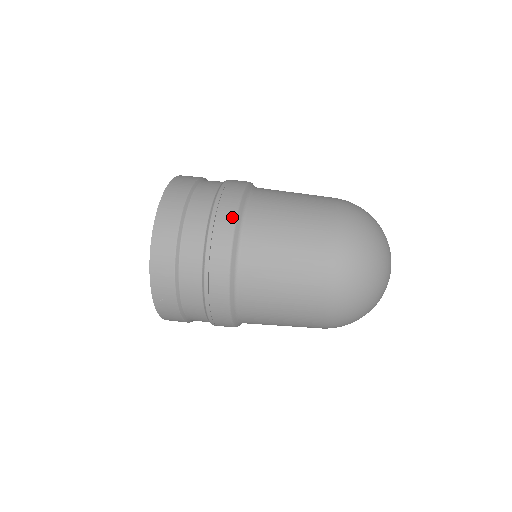
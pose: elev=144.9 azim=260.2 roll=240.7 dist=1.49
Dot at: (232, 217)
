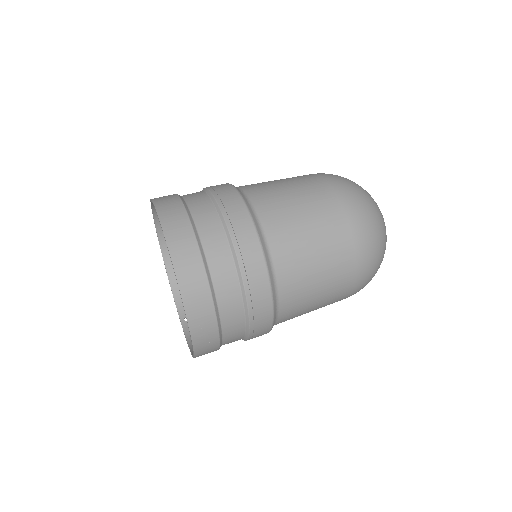
Dot at: (245, 212)
